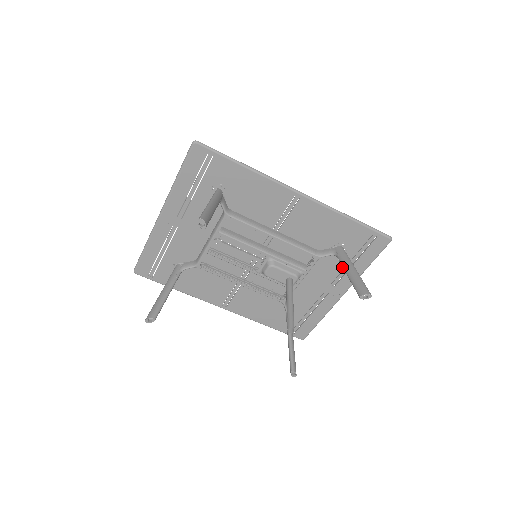
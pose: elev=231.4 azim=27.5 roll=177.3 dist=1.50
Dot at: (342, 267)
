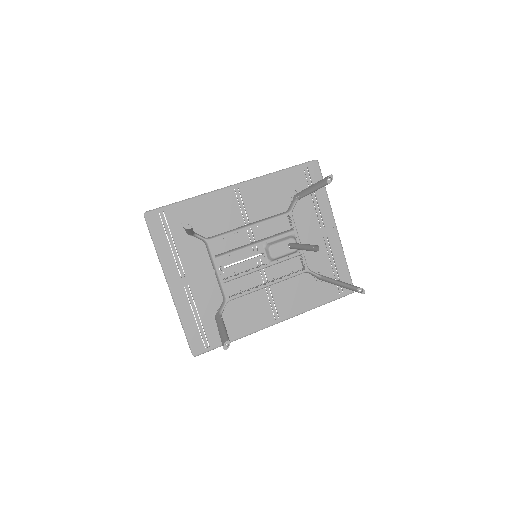
Dot at: (313, 208)
